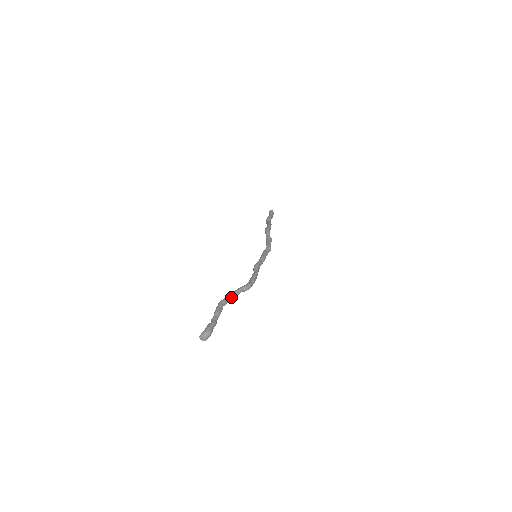
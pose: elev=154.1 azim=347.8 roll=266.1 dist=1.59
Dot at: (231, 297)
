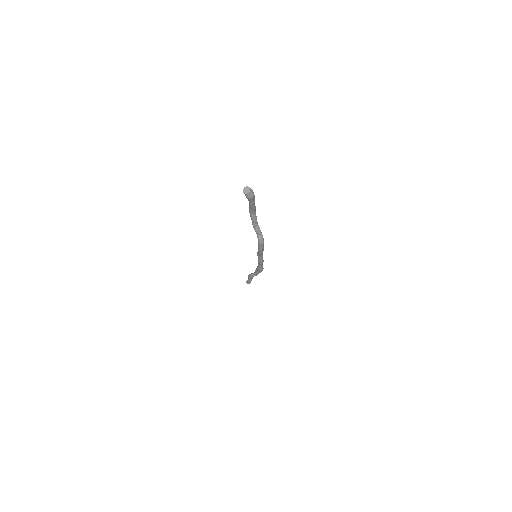
Dot at: (257, 222)
